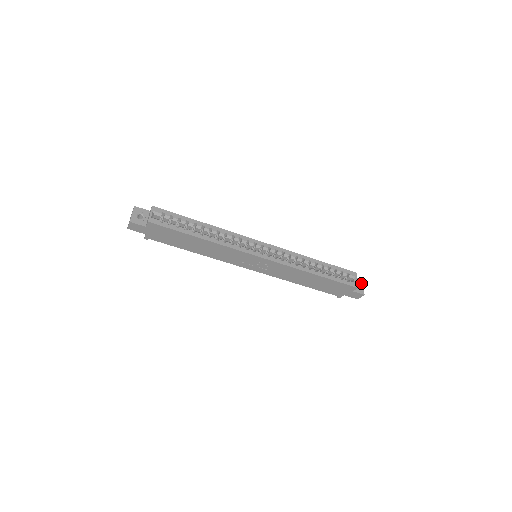
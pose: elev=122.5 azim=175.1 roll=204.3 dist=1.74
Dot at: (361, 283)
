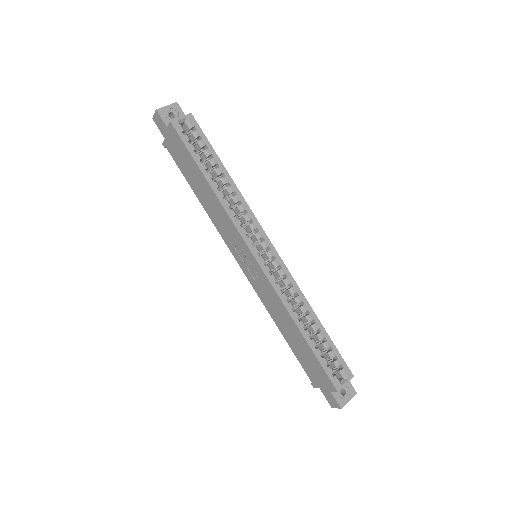
Dot at: (350, 393)
